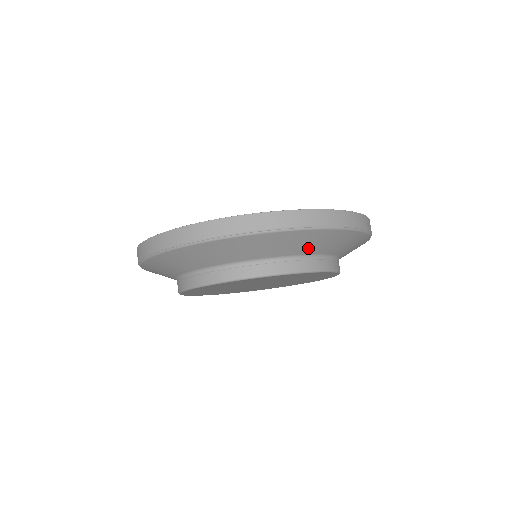
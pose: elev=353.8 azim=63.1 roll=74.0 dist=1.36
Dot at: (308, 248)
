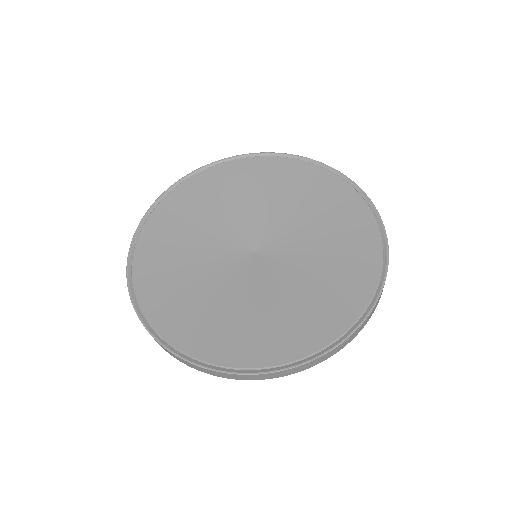
Dot at: occluded
